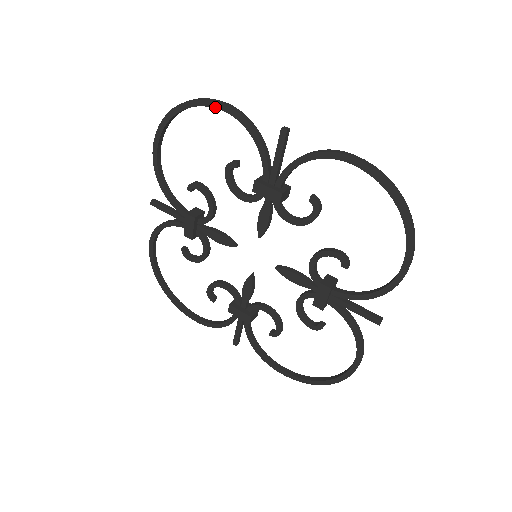
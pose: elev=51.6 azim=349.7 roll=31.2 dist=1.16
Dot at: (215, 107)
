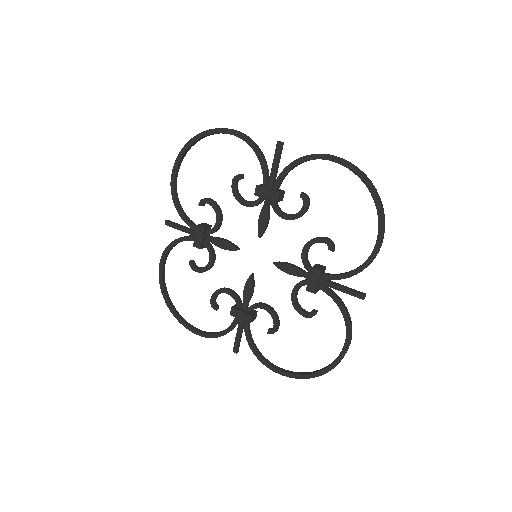
Dot at: (226, 133)
